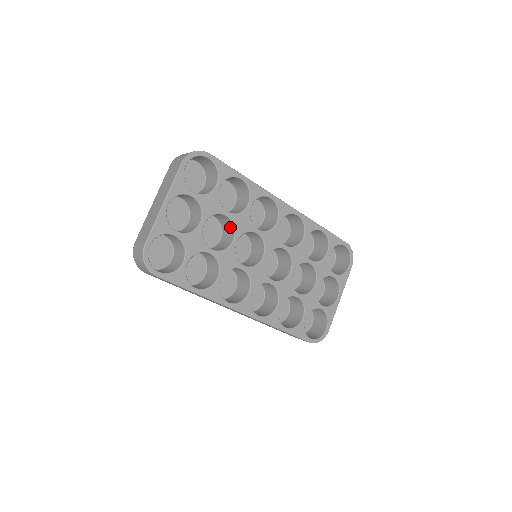
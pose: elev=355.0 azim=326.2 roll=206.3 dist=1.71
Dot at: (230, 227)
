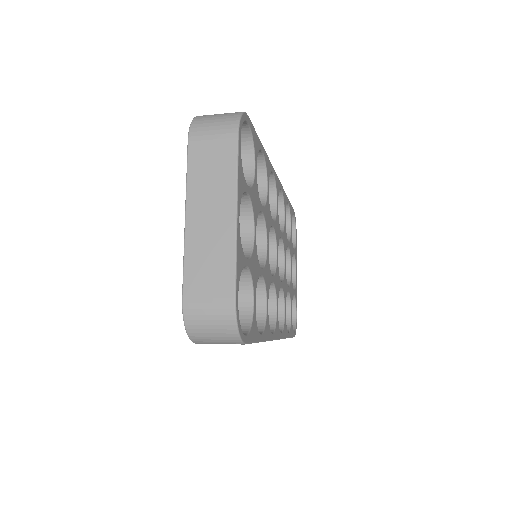
Dot at: occluded
